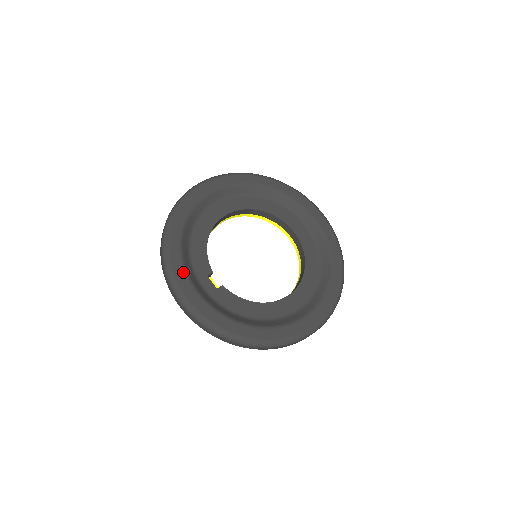
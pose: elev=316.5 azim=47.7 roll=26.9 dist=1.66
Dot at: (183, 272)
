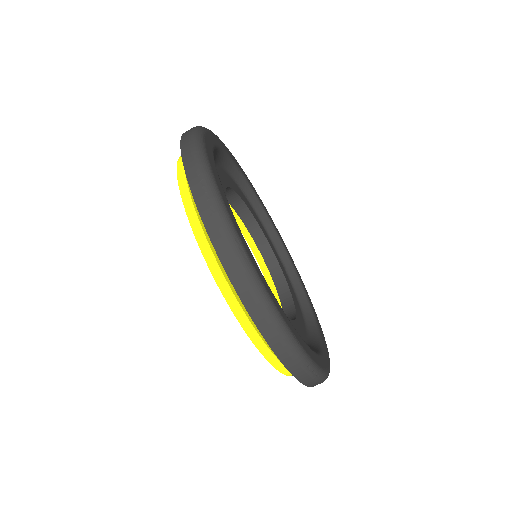
Dot at: (251, 253)
